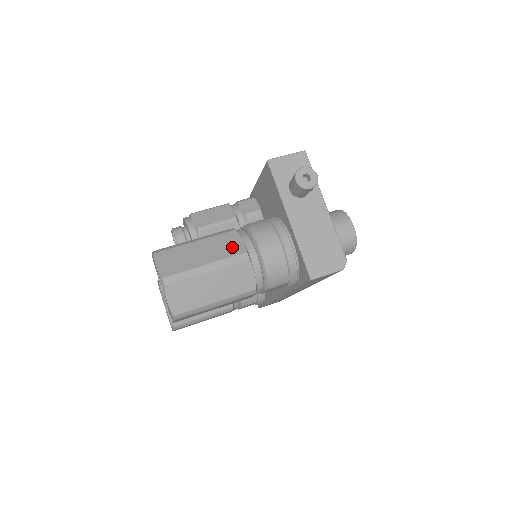
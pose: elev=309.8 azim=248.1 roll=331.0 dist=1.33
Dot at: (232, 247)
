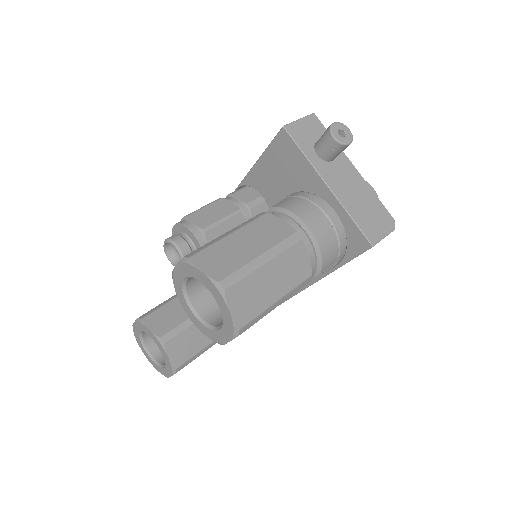
Dot at: (277, 230)
